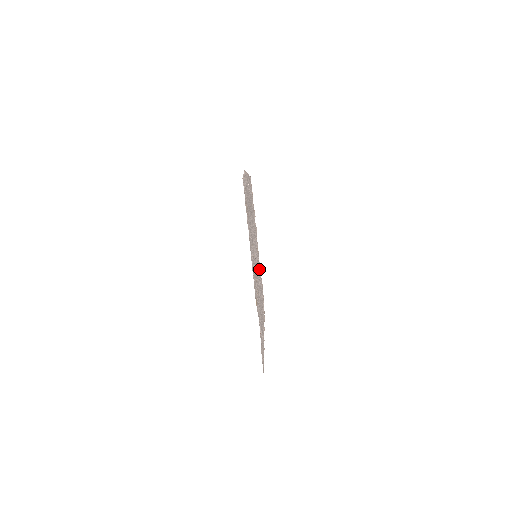
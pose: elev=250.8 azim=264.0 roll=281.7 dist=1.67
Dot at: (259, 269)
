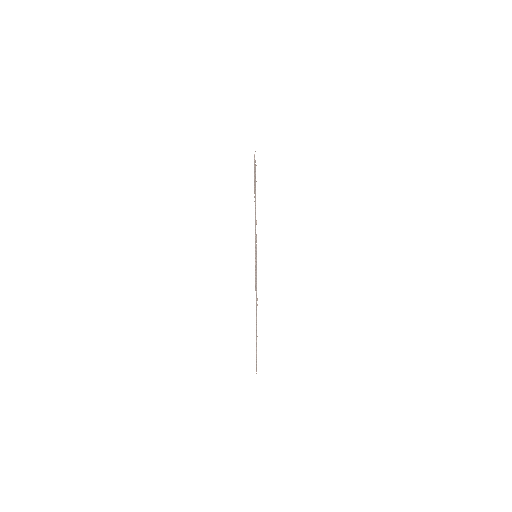
Dot at: occluded
